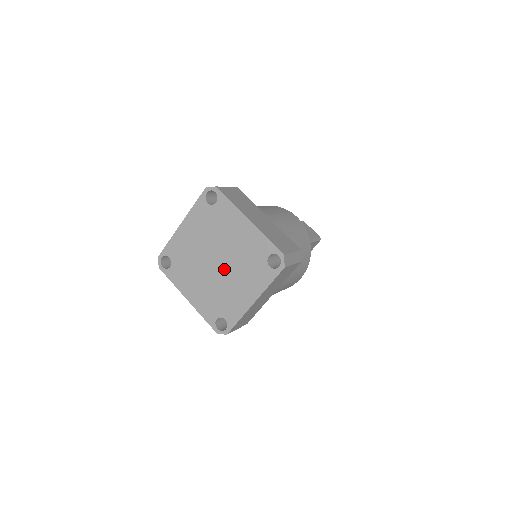
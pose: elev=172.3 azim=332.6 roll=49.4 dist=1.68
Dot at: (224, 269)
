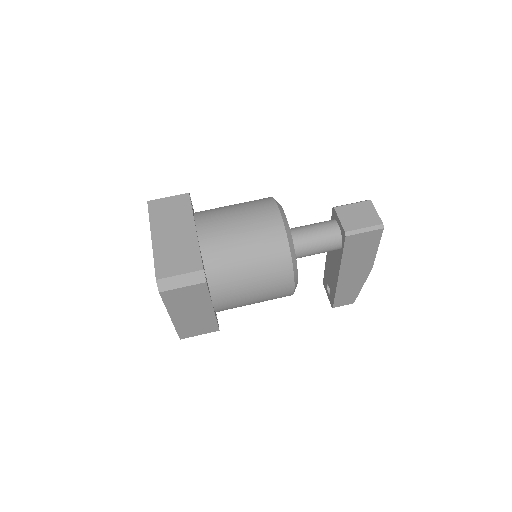
Dot at: occluded
